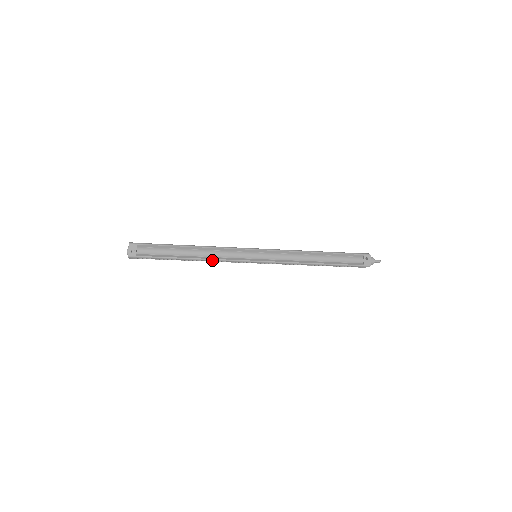
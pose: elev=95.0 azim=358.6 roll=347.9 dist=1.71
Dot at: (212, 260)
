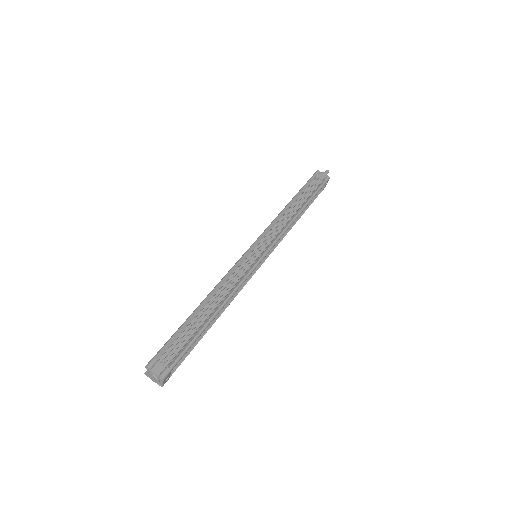
Dot at: occluded
